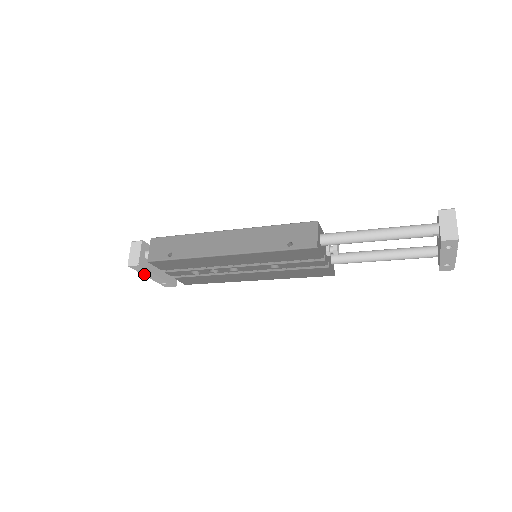
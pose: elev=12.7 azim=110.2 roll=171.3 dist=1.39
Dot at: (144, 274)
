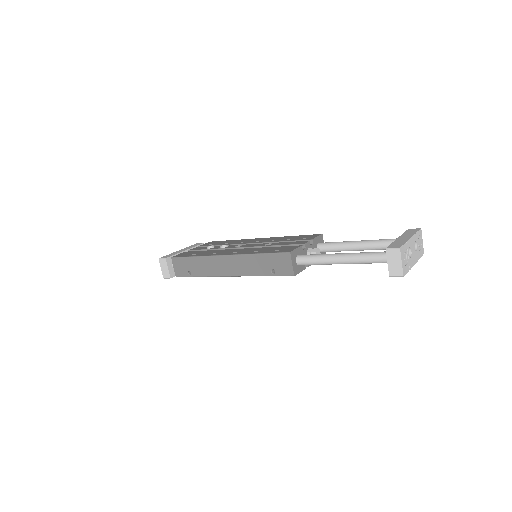
Dot at: occluded
